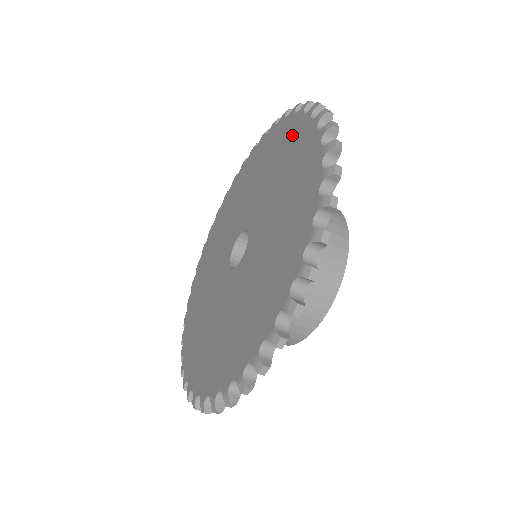
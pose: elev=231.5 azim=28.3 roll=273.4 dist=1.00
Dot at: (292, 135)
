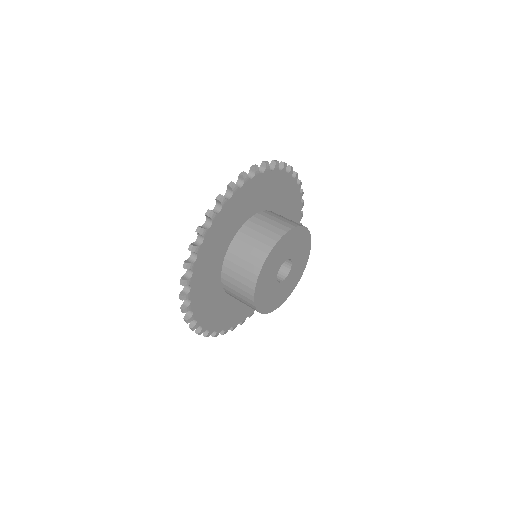
Dot at: occluded
